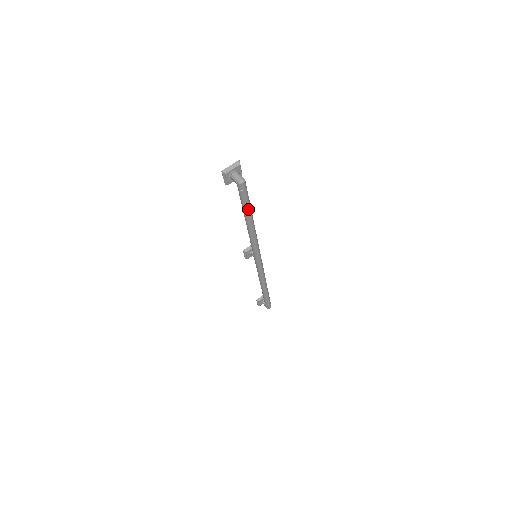
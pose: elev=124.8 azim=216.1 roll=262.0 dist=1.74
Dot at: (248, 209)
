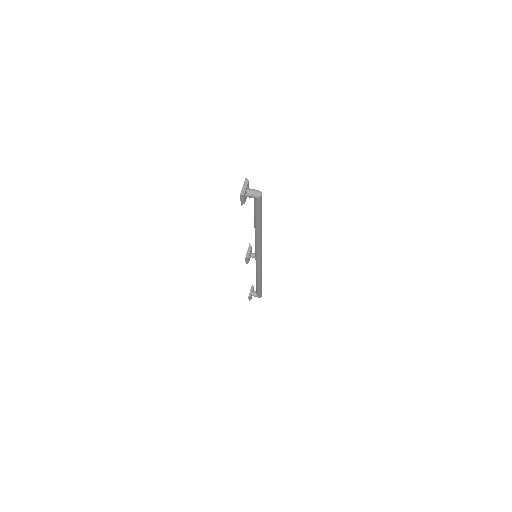
Dot at: (261, 216)
